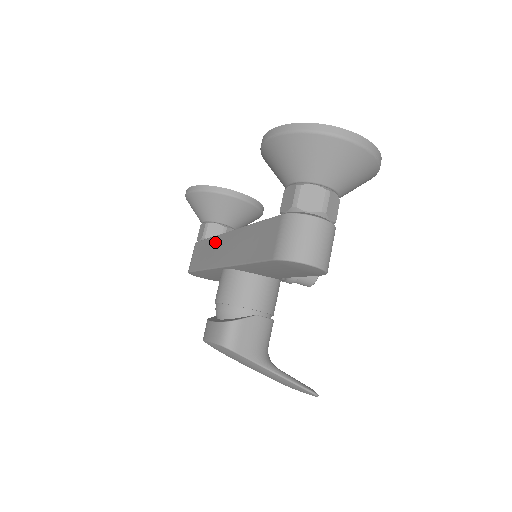
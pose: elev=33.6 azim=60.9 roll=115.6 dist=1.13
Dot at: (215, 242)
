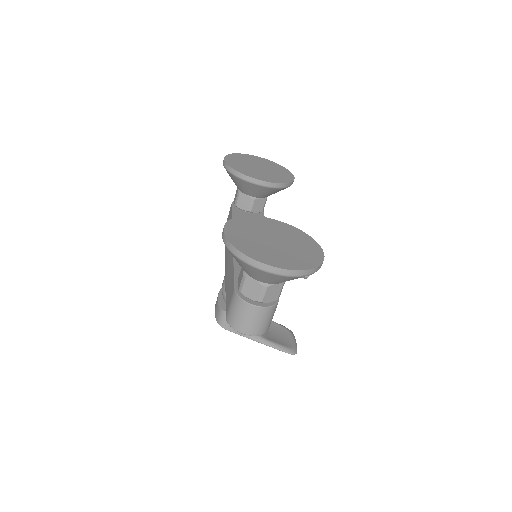
Dot at: occluded
